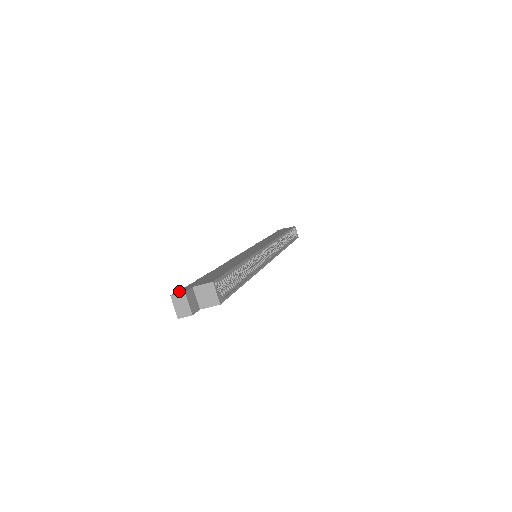
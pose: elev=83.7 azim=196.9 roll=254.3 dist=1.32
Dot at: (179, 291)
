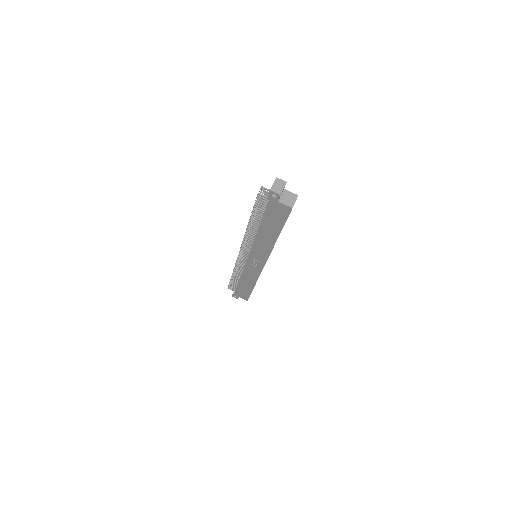
Dot at: occluded
